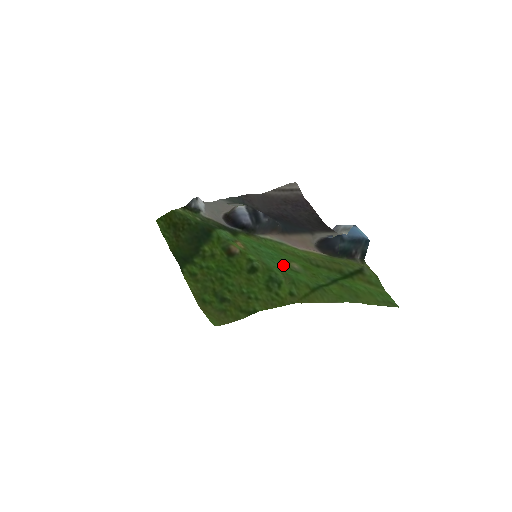
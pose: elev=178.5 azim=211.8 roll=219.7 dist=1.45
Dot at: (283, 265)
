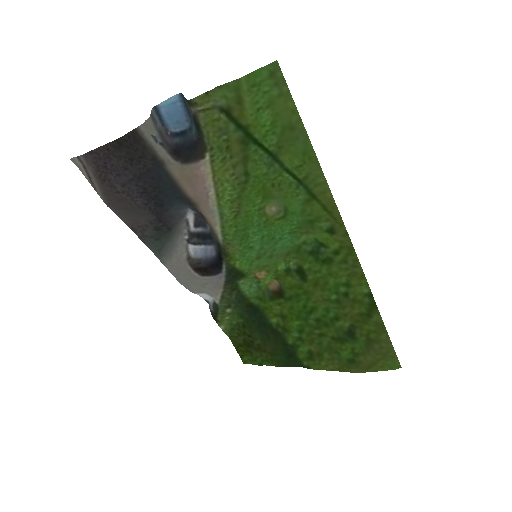
Dot at: (279, 227)
